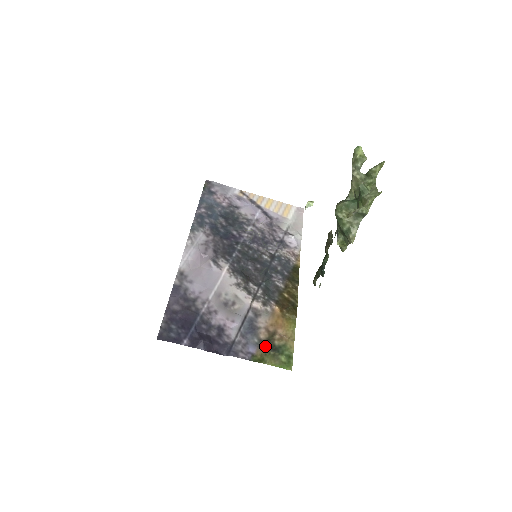
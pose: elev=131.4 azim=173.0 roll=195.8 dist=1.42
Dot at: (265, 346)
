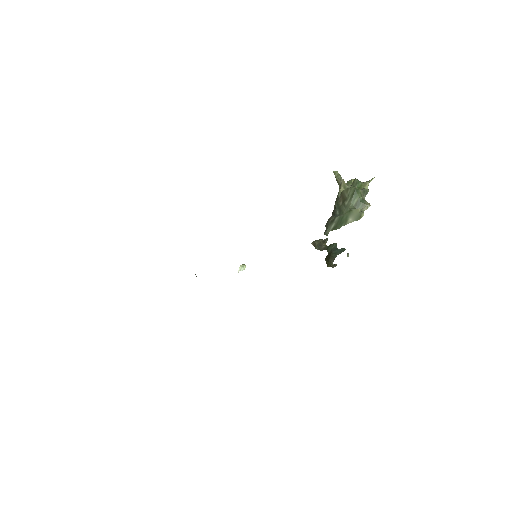
Dot at: occluded
